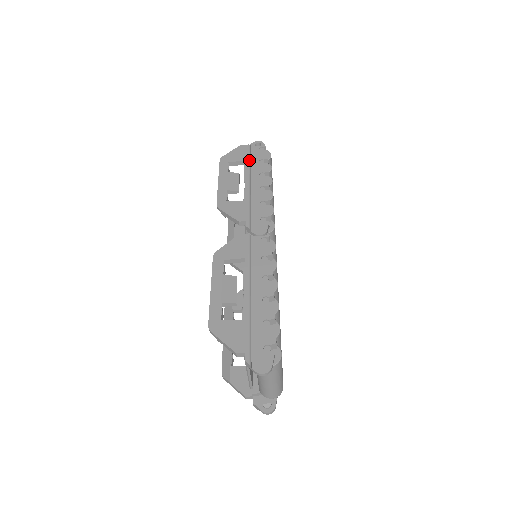
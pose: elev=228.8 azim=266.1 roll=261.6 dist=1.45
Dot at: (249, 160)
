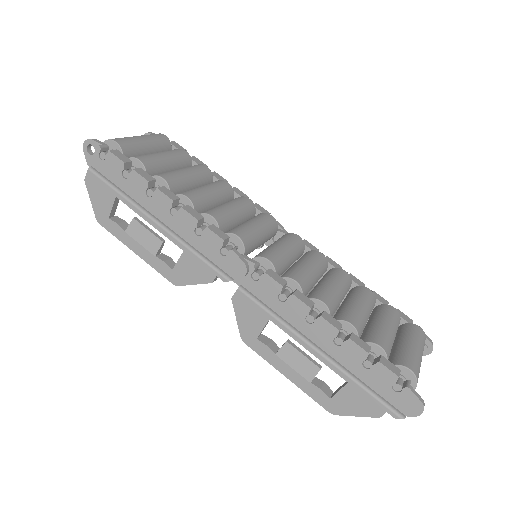
Dot at: (117, 192)
